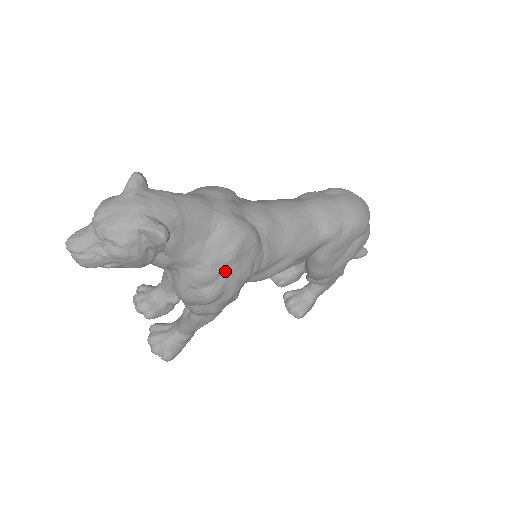
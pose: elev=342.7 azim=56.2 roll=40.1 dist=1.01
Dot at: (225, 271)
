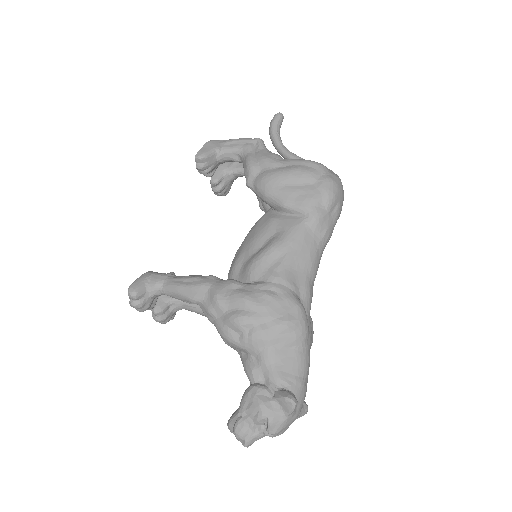
Dot at: occluded
